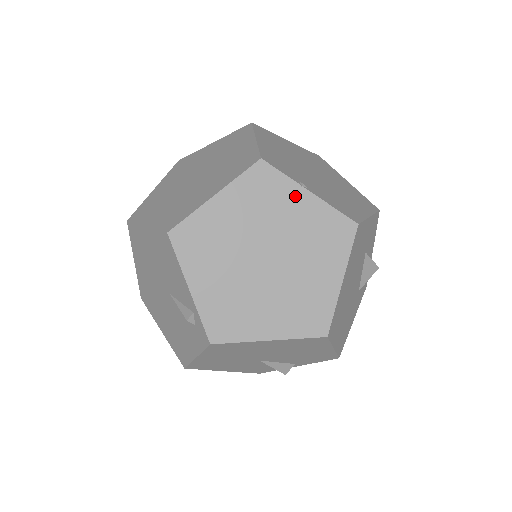
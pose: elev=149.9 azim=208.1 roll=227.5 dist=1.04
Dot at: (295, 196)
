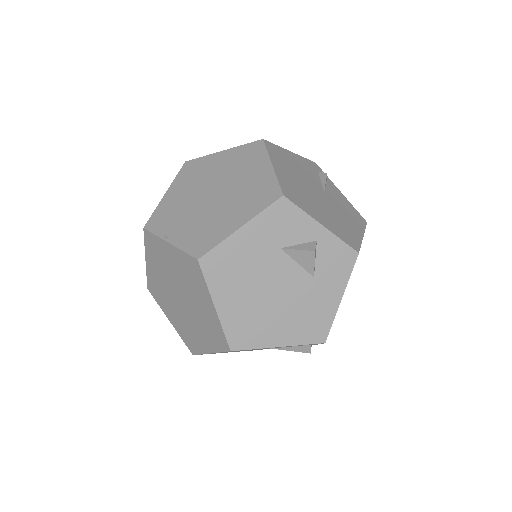
Dot at: (166, 249)
